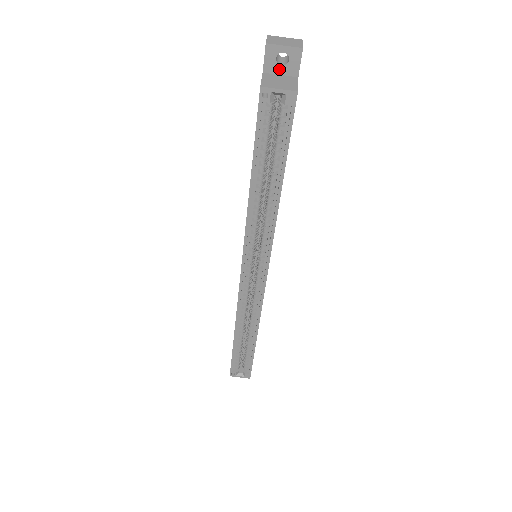
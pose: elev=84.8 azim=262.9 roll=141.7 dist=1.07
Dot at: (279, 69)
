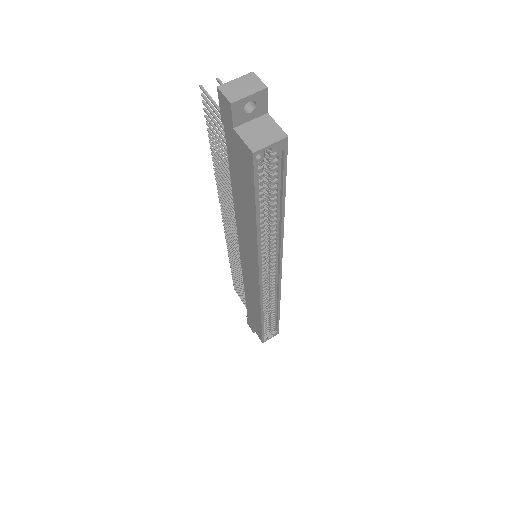
Dot at: (248, 117)
